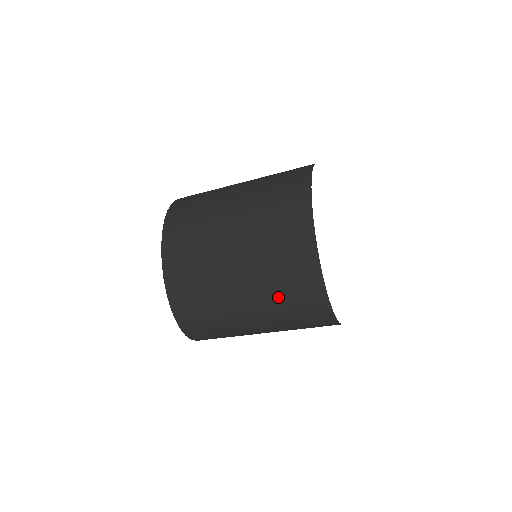
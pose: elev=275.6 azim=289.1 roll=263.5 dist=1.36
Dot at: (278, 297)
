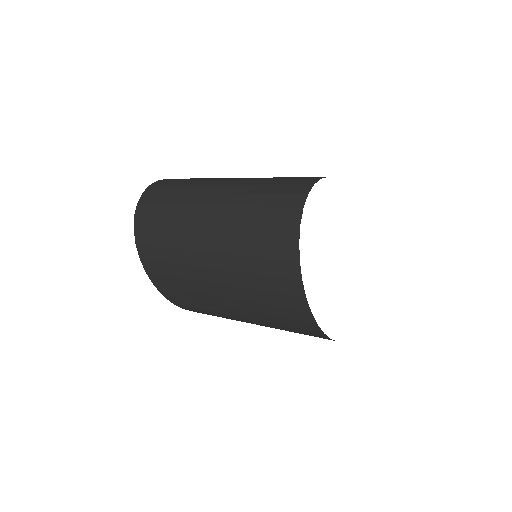
Dot at: occluded
